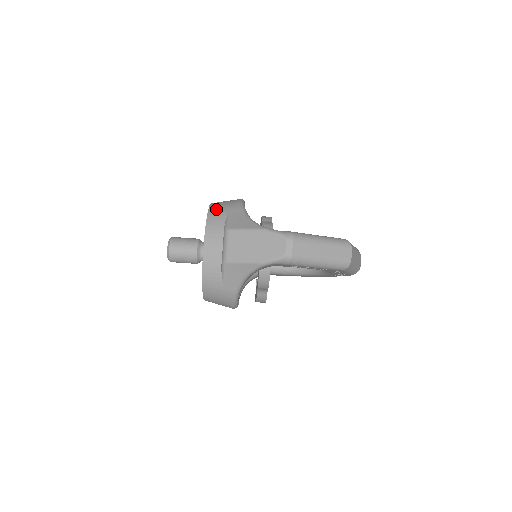
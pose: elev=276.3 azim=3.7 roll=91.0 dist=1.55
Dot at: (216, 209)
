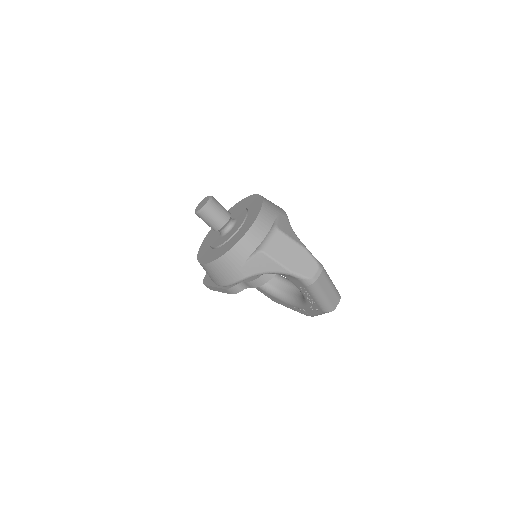
Dot at: (269, 204)
